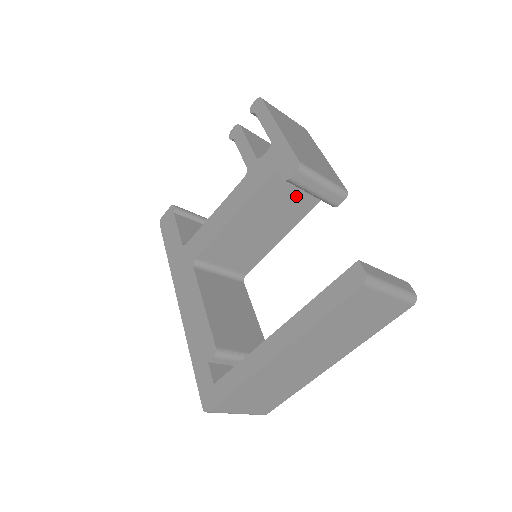
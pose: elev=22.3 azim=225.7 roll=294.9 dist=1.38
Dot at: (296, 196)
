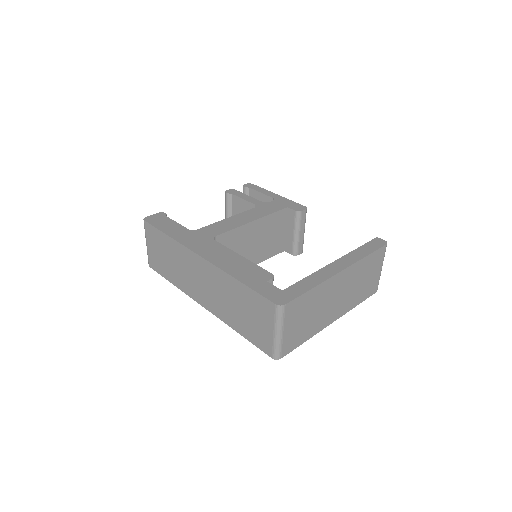
Dot at: (278, 237)
